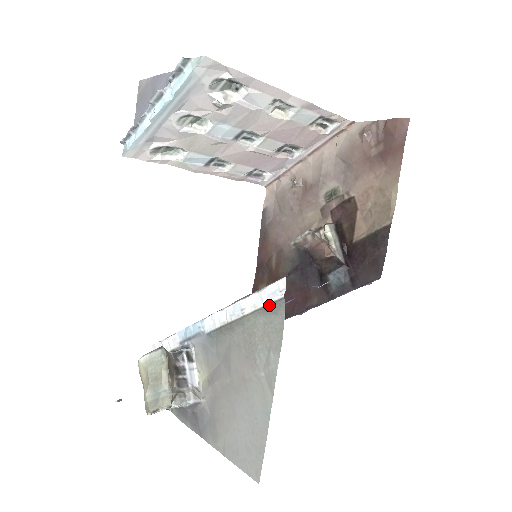
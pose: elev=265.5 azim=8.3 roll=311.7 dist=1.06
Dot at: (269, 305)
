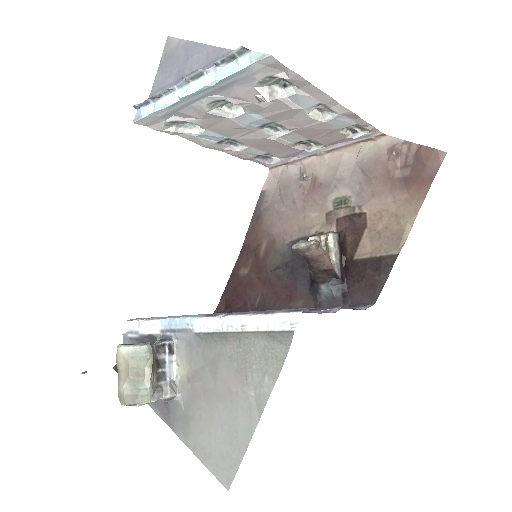
Dot at: (275, 332)
